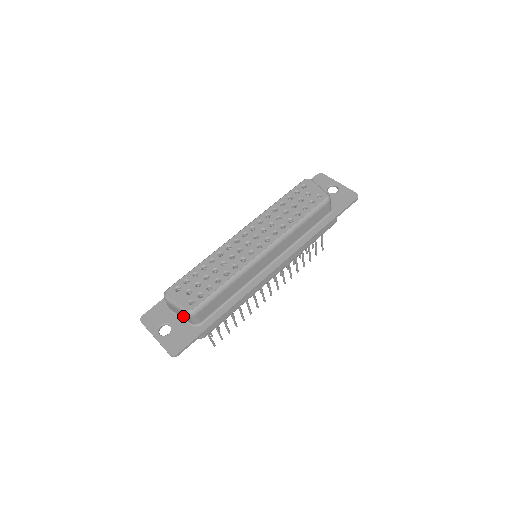
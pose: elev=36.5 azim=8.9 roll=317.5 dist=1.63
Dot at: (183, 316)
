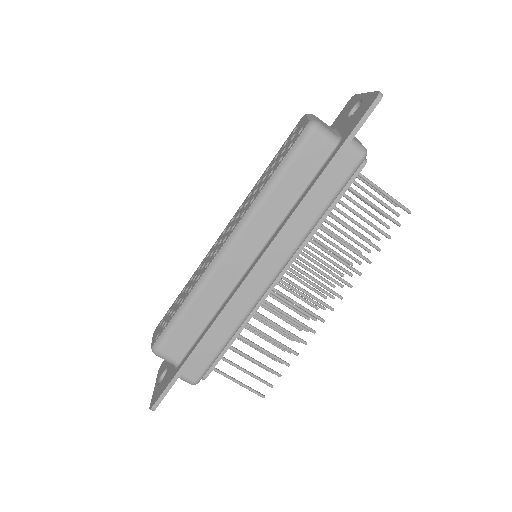
Dot at: occluded
